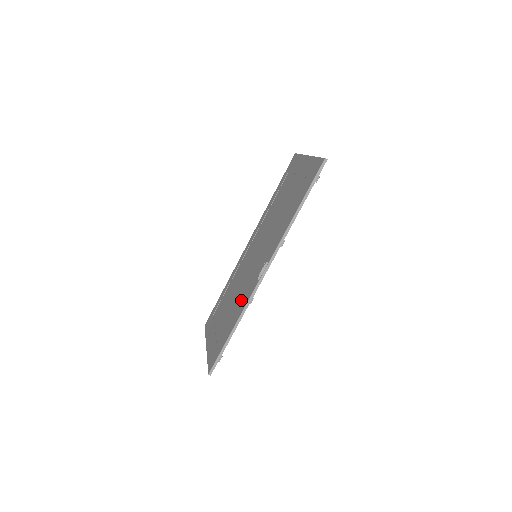
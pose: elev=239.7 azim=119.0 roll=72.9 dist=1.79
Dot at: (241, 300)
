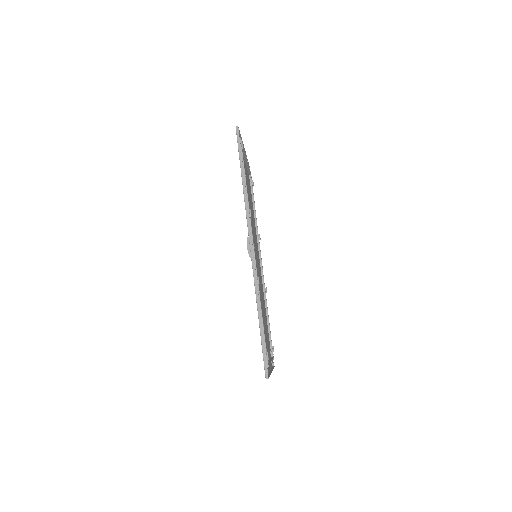
Dot at: occluded
